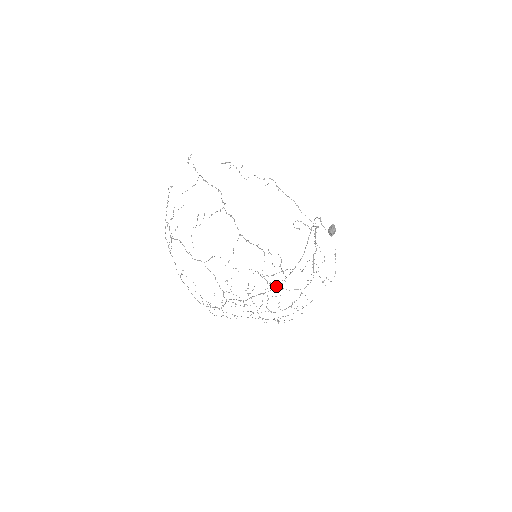
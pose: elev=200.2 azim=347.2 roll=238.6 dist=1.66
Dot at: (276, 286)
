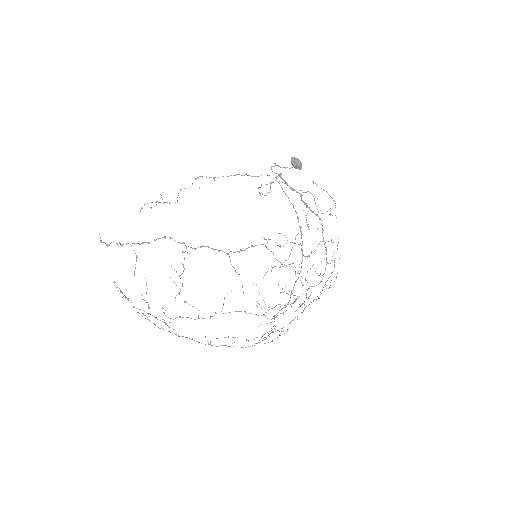
Dot at: (302, 261)
